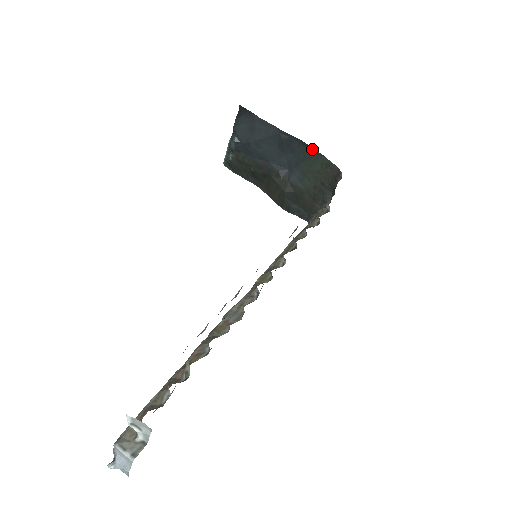
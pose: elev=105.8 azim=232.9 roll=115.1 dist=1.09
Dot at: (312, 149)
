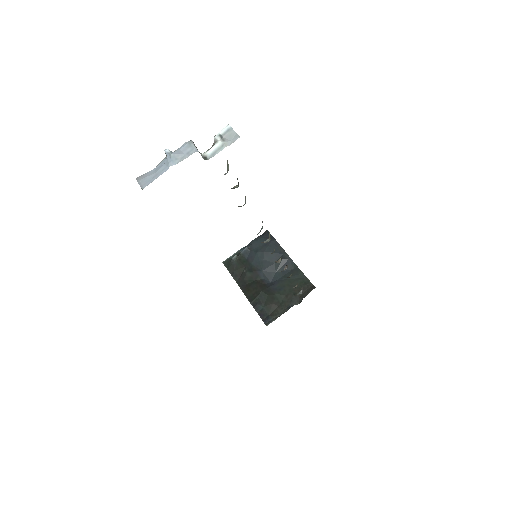
Dot at: (300, 271)
